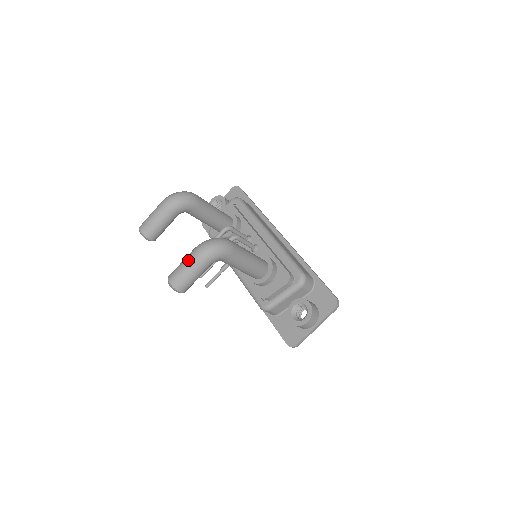
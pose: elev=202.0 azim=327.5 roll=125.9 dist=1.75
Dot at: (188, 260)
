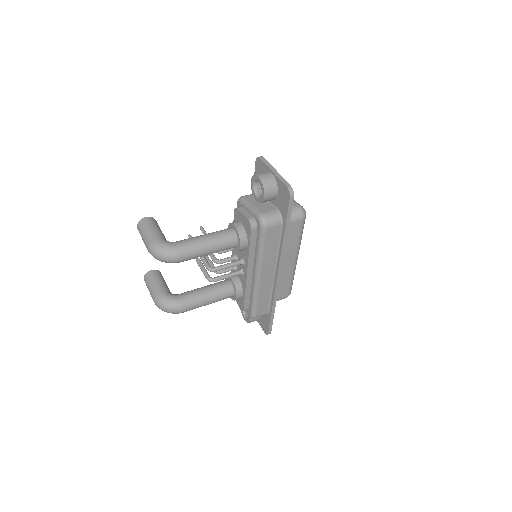
Dot at: occluded
